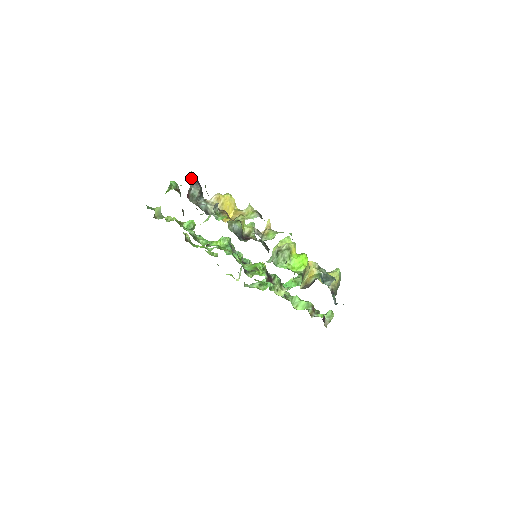
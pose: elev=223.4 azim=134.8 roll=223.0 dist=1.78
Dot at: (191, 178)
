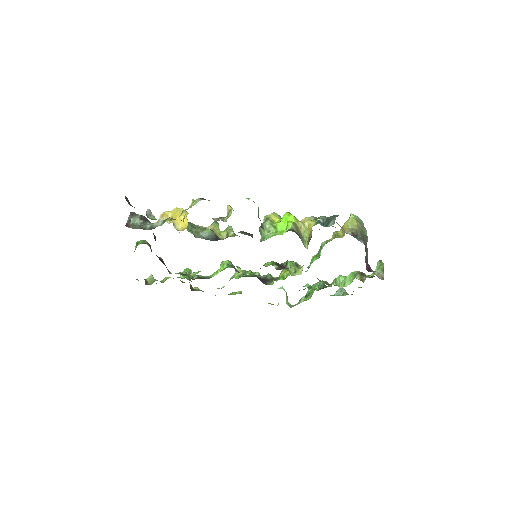
Dot at: occluded
